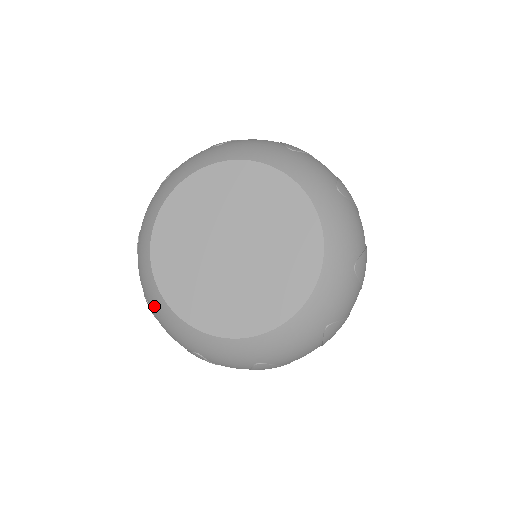
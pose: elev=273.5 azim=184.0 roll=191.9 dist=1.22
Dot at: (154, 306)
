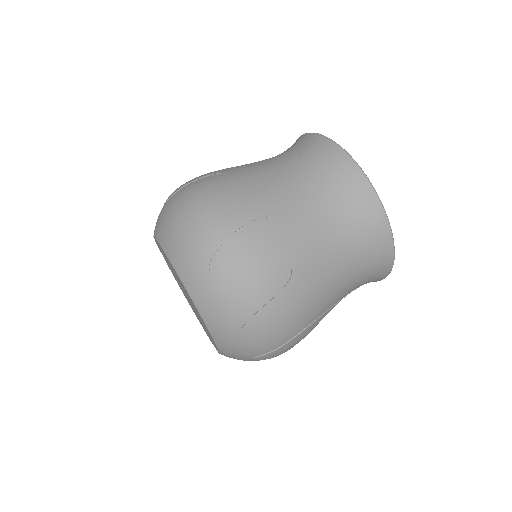
Dot at: occluded
